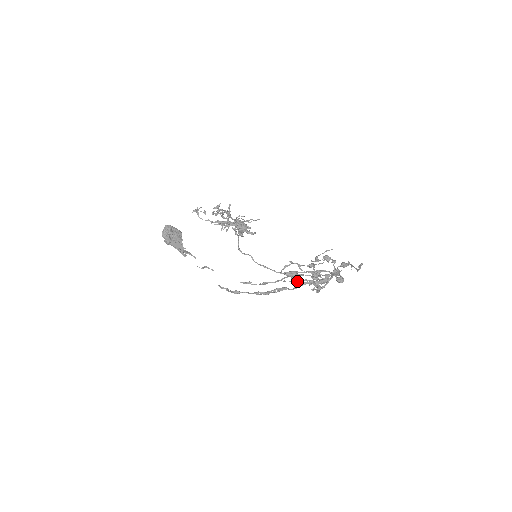
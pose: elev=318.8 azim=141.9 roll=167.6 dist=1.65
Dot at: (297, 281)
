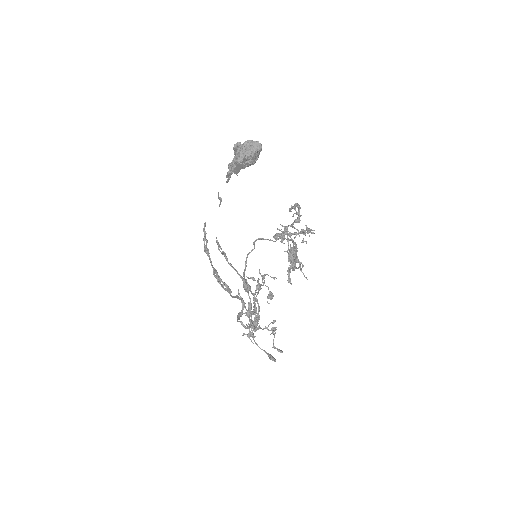
Dot at: occluded
